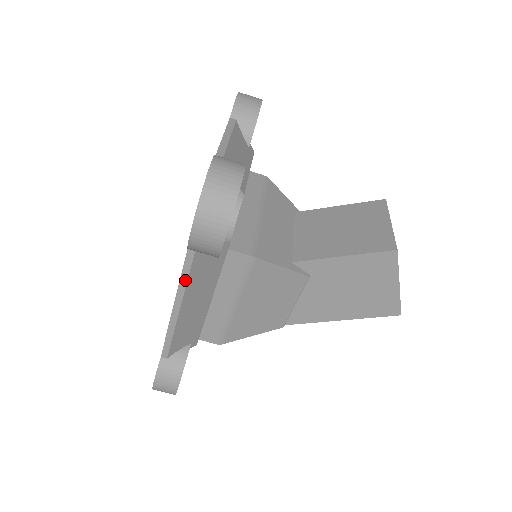
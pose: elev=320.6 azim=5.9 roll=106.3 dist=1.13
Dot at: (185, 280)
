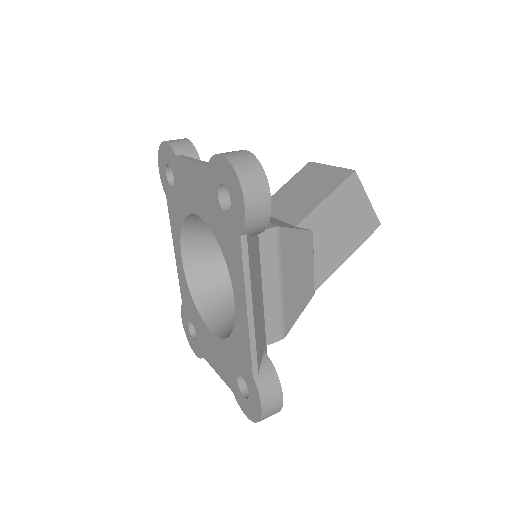
Dot at: (248, 271)
